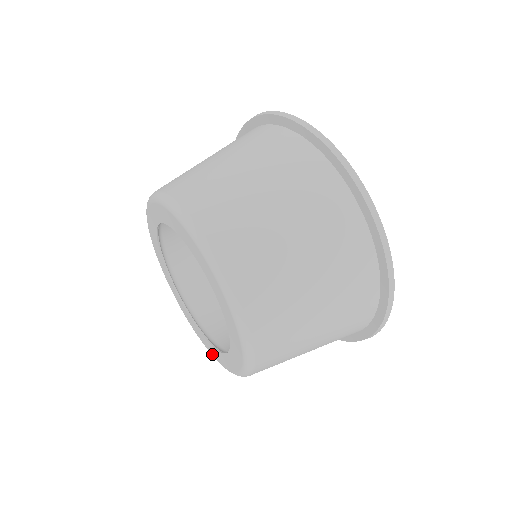
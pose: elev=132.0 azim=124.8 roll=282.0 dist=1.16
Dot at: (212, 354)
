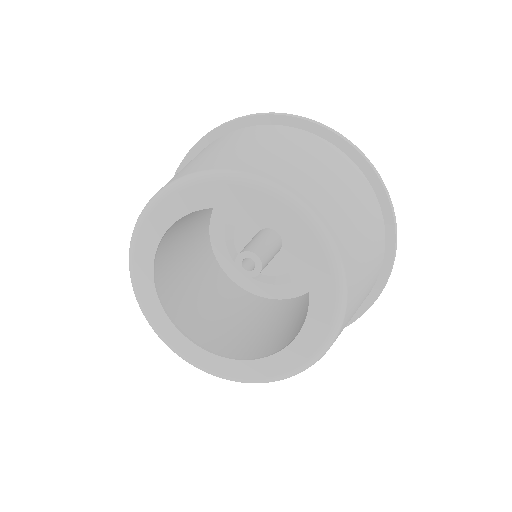
Dot at: (175, 348)
